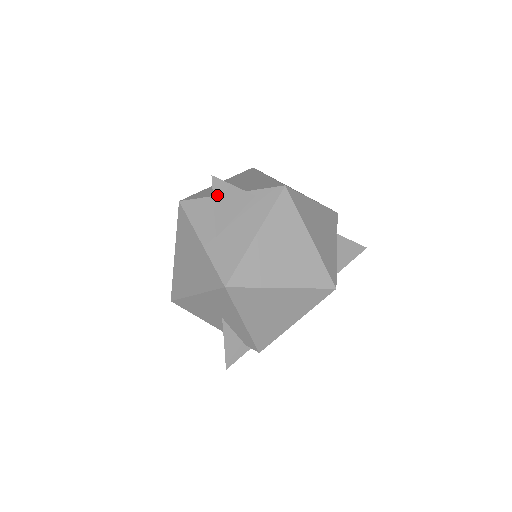
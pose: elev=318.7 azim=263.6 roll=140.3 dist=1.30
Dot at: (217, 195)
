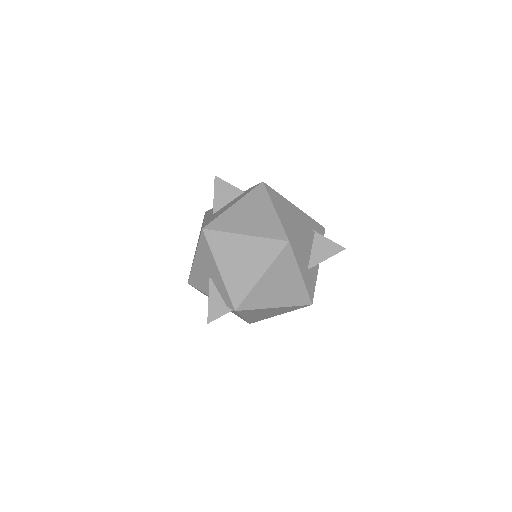
Dot at: (217, 188)
